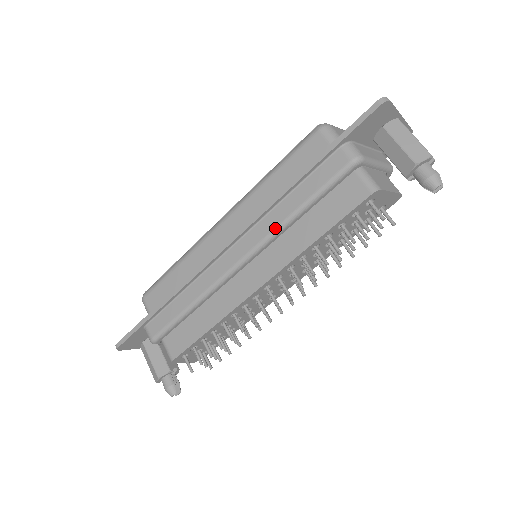
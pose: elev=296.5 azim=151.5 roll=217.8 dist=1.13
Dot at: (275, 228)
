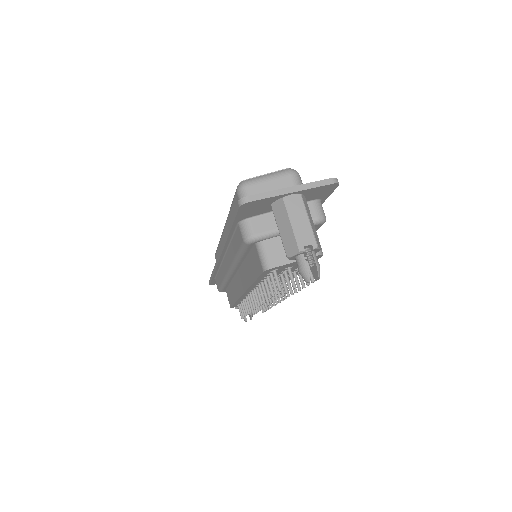
Dot at: (232, 262)
